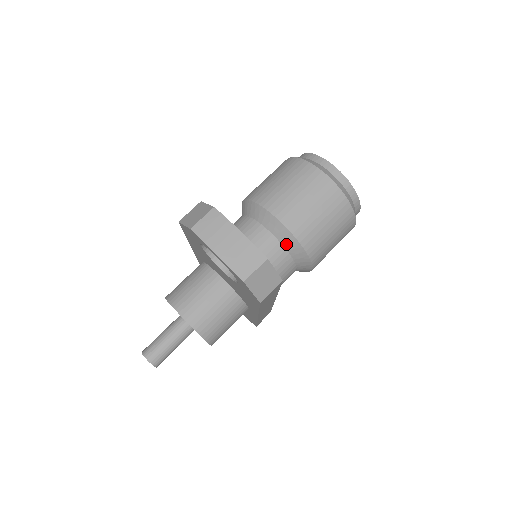
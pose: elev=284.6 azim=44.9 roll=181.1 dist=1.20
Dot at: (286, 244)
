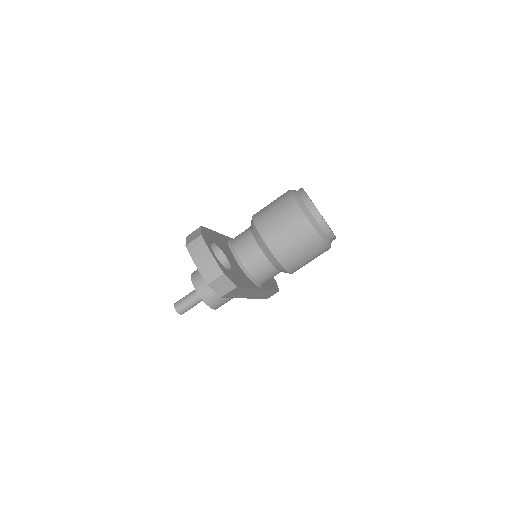
Dot at: (267, 255)
